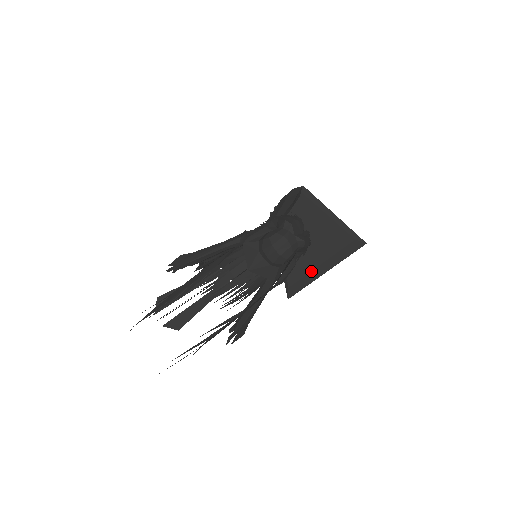
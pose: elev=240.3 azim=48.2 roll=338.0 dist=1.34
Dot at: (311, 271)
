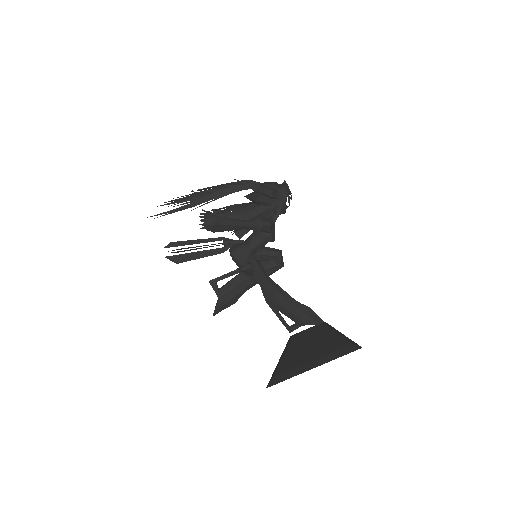
Dot at: (301, 366)
